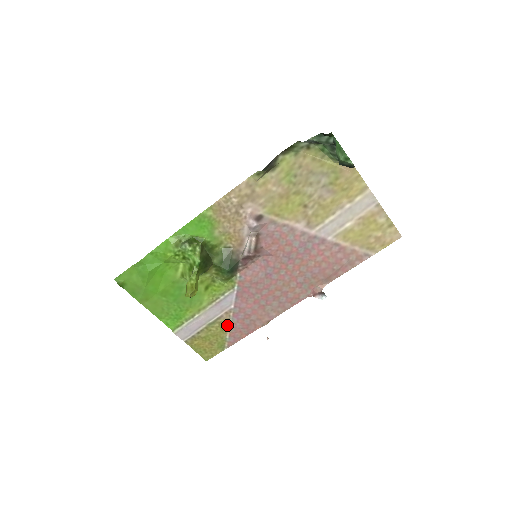
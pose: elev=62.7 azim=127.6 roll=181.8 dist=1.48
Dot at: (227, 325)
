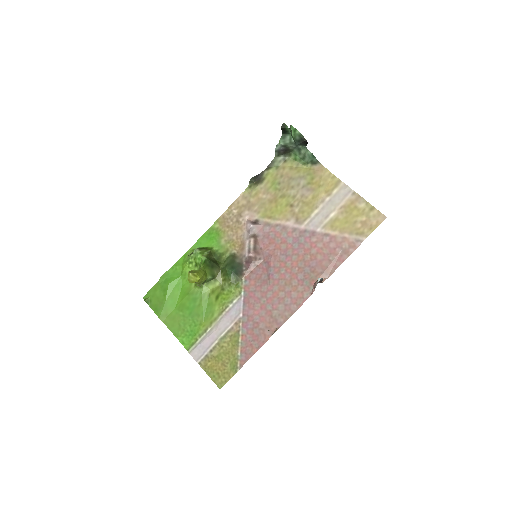
Dot at: (238, 339)
